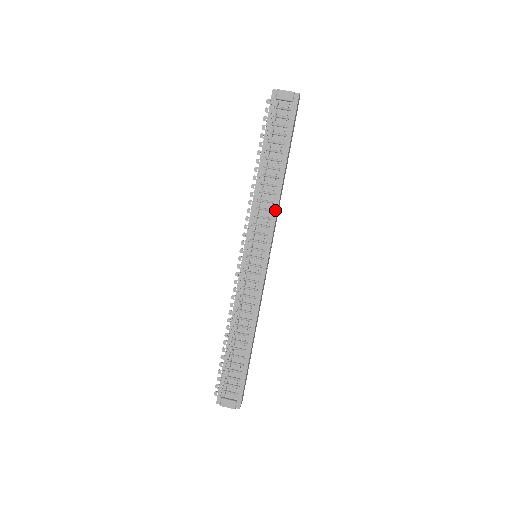
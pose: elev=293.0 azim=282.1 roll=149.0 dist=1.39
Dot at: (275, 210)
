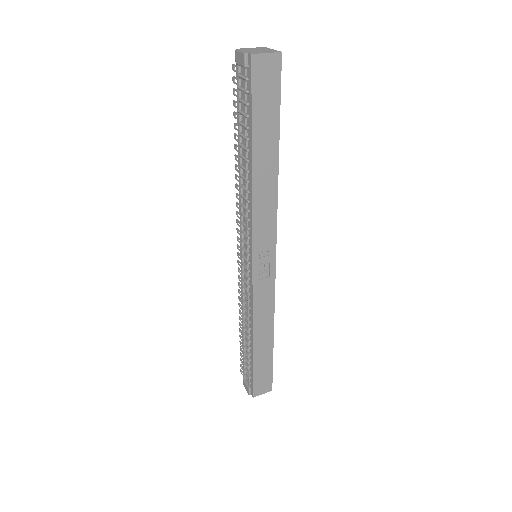
Dot at: (251, 211)
